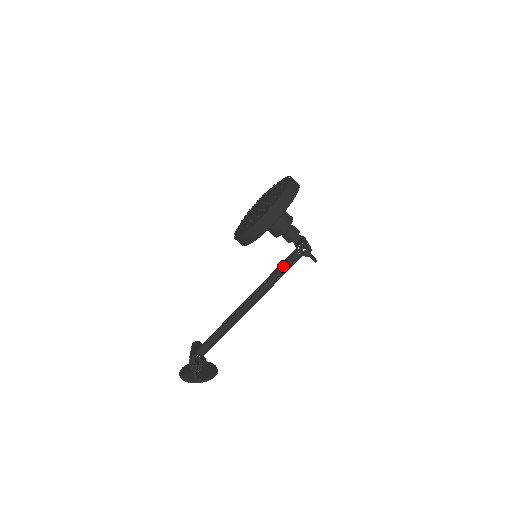
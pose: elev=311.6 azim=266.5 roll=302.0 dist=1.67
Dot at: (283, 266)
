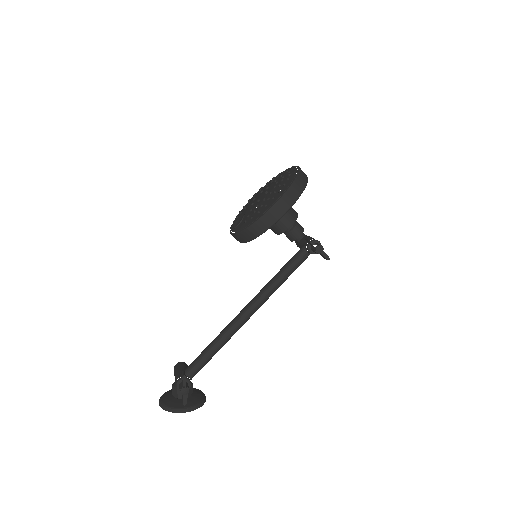
Dot at: (289, 266)
